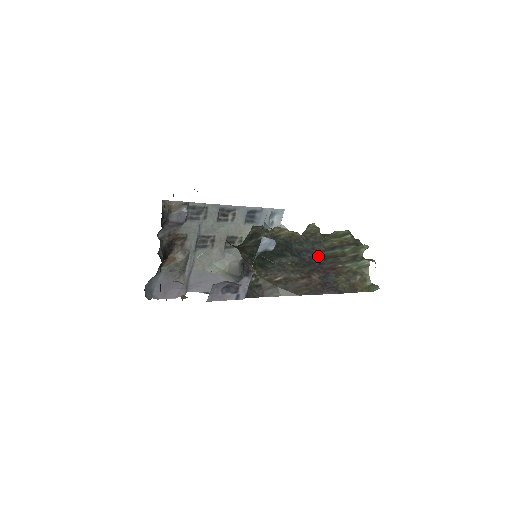
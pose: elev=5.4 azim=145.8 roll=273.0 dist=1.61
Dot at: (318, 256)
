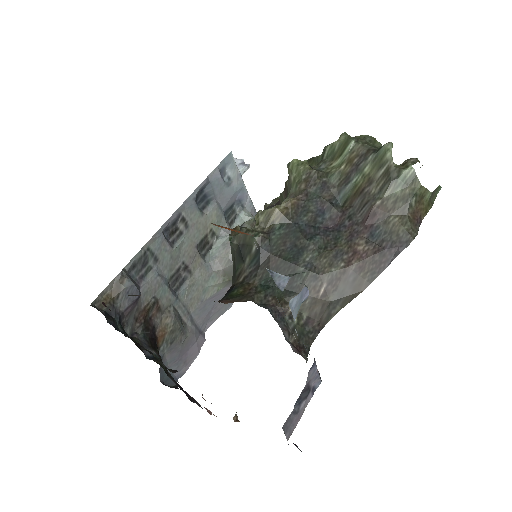
Dot at: (337, 207)
